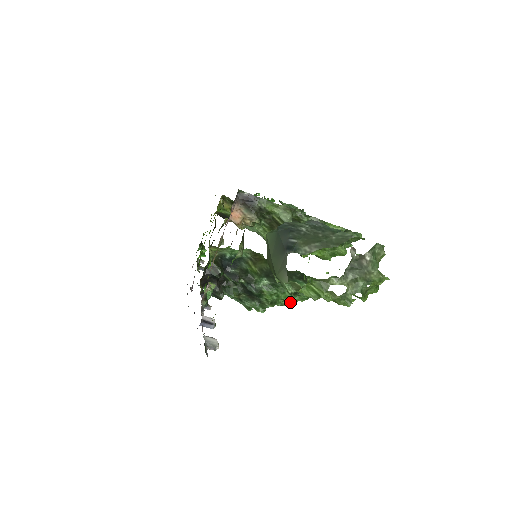
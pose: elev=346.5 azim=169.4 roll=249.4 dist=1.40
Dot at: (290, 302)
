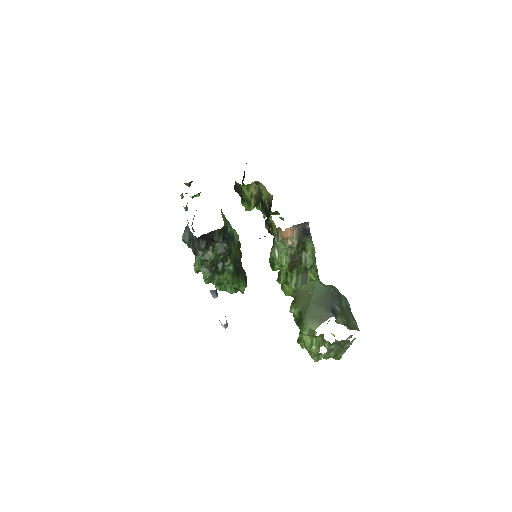
Dot at: occluded
